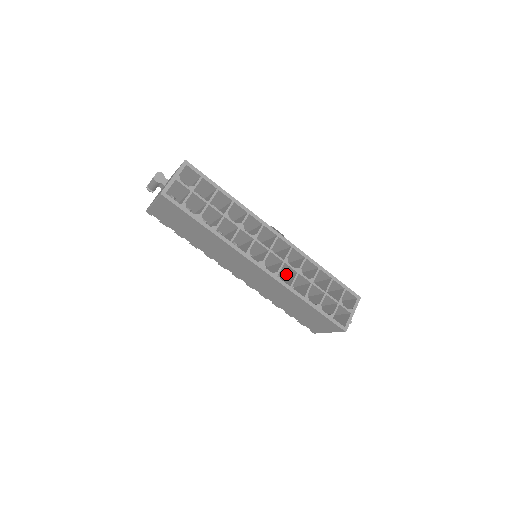
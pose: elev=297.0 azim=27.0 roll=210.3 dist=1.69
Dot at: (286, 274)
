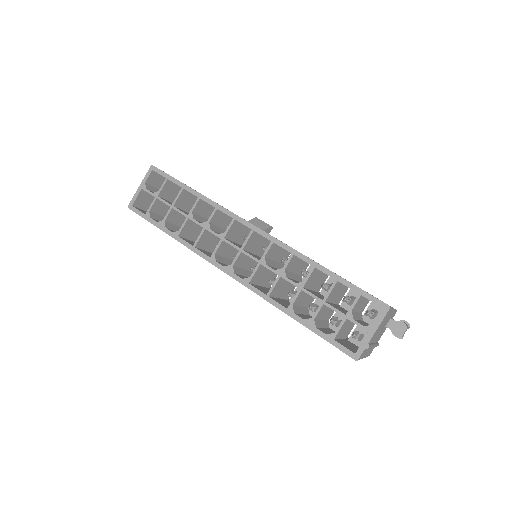
Dot at: occluded
